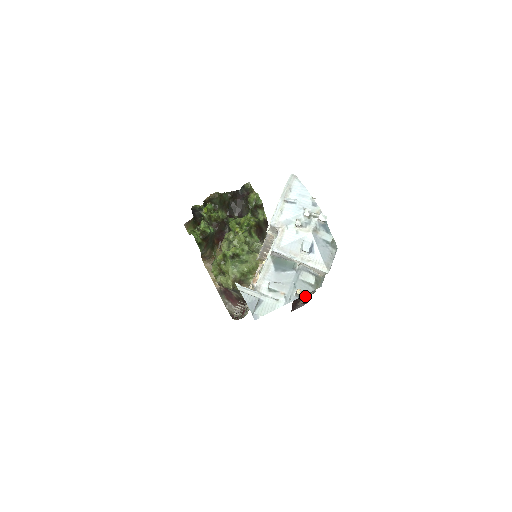
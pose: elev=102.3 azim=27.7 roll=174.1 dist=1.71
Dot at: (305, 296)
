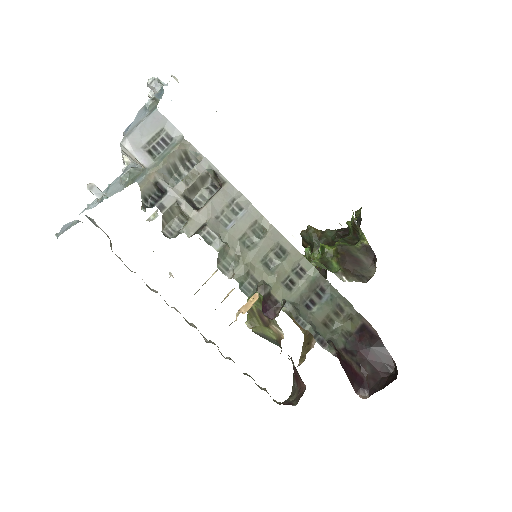
Dot at: (174, 237)
